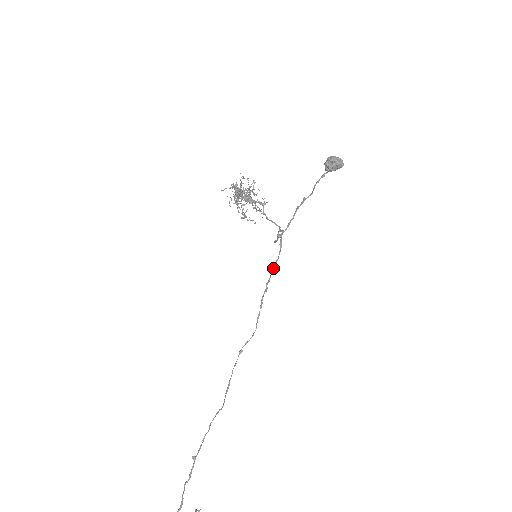
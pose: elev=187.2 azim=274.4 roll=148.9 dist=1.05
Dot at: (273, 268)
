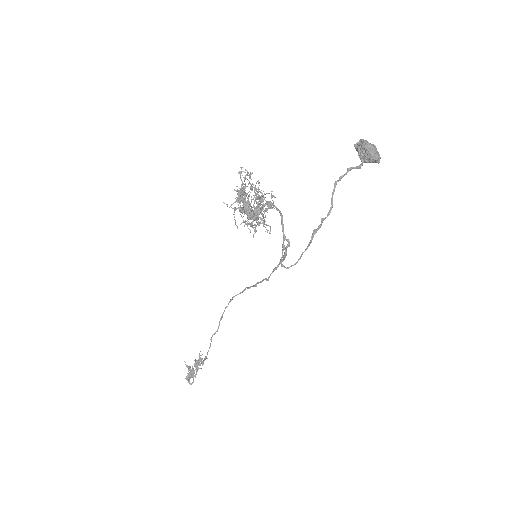
Dot at: occluded
